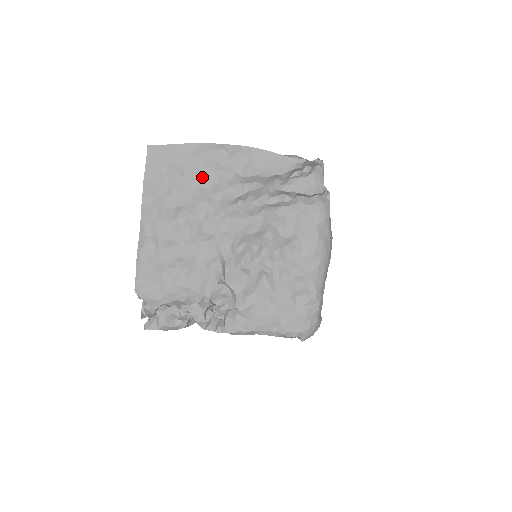
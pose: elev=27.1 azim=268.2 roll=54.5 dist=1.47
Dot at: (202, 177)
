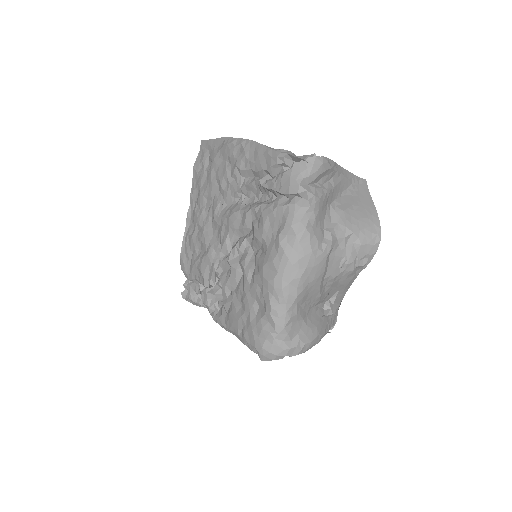
Dot at: (219, 169)
